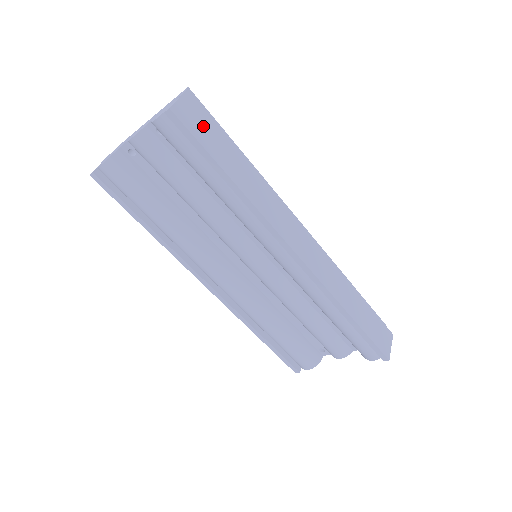
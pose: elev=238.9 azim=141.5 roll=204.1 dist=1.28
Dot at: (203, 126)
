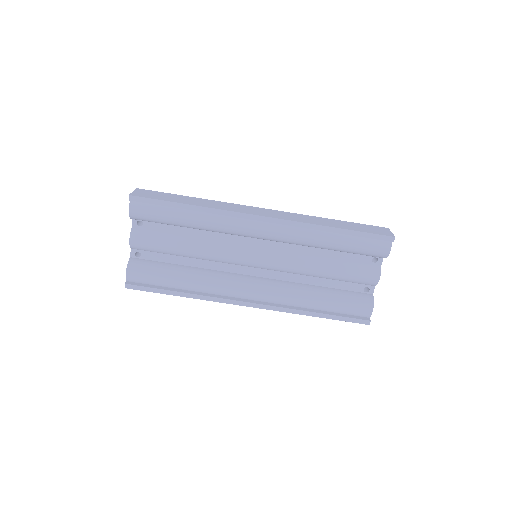
Dot at: (155, 195)
